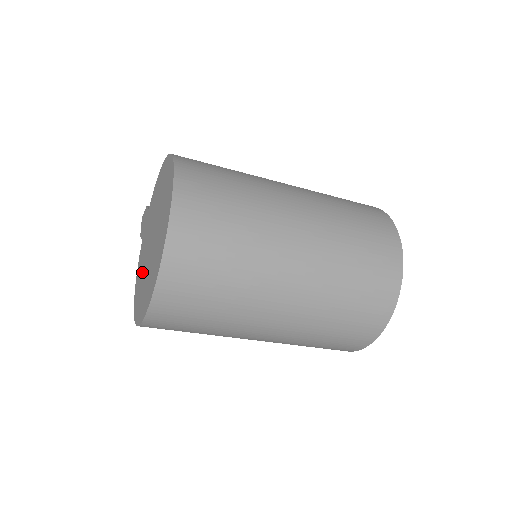
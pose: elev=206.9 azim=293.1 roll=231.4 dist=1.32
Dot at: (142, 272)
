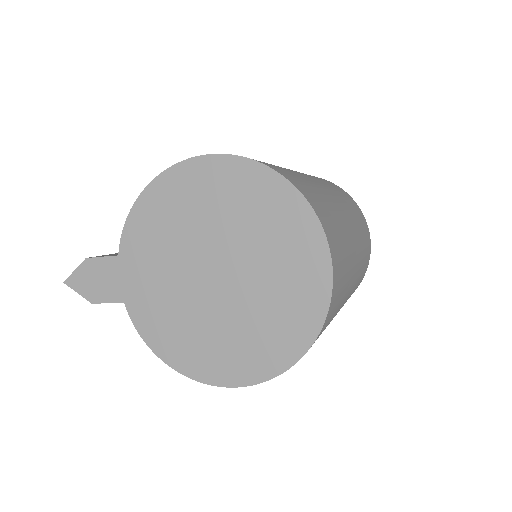
Dot at: (200, 326)
